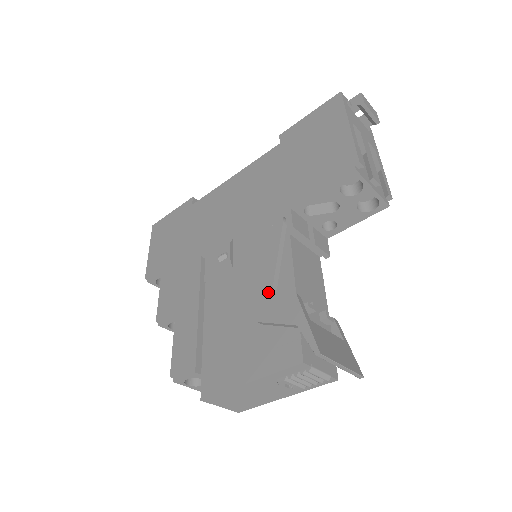
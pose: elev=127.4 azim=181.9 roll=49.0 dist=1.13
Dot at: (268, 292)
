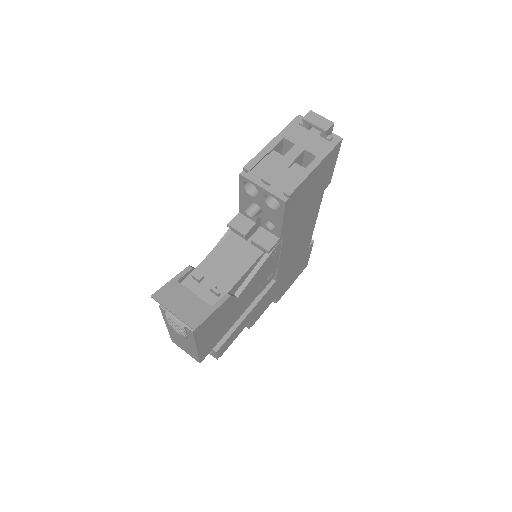
Dot at: occluded
